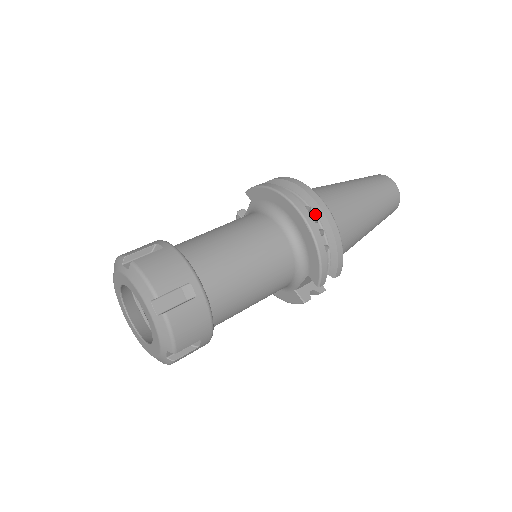
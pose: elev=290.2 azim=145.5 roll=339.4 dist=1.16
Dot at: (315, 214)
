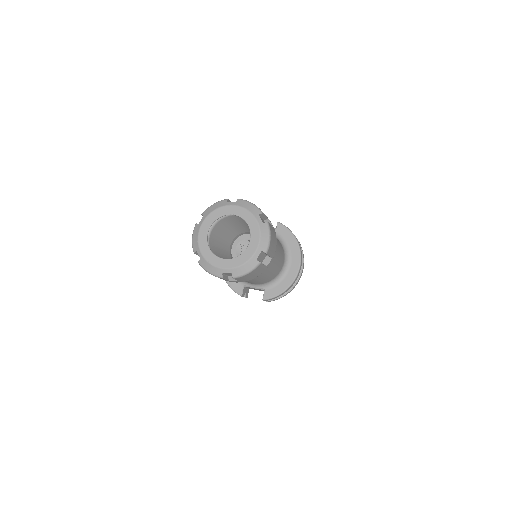
Dot at: occluded
